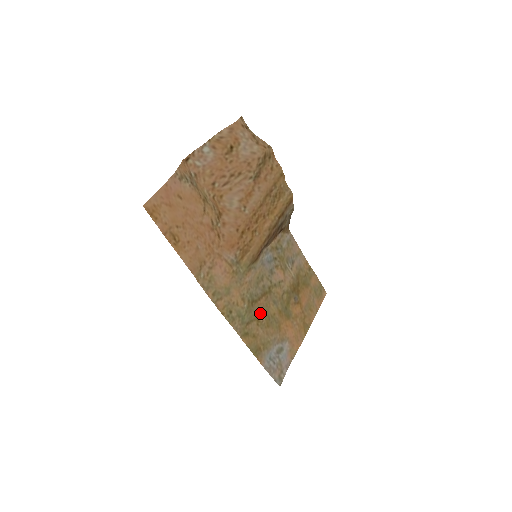
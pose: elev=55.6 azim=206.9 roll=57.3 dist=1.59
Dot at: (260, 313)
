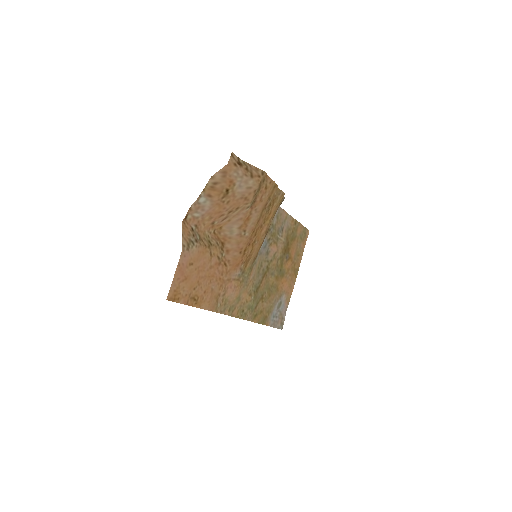
Dot at: (263, 292)
